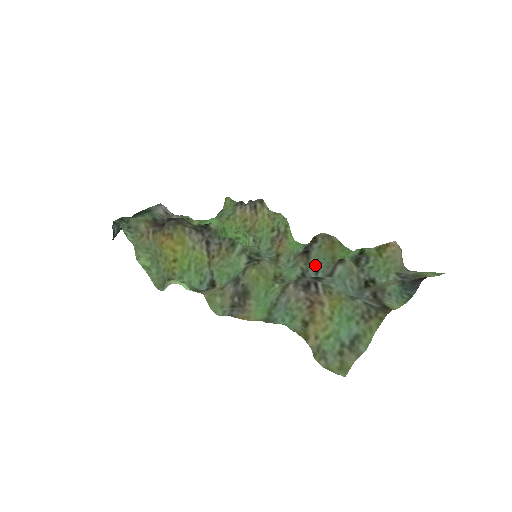
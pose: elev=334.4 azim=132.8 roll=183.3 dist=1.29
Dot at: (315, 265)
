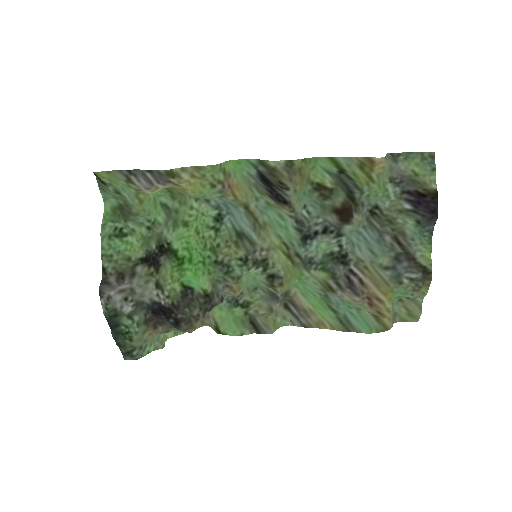
Dot at: (300, 205)
